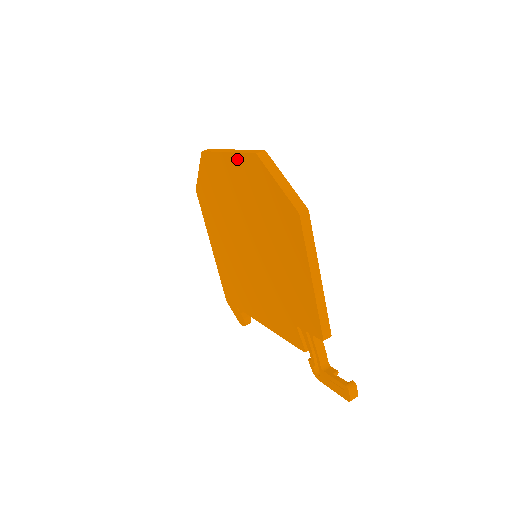
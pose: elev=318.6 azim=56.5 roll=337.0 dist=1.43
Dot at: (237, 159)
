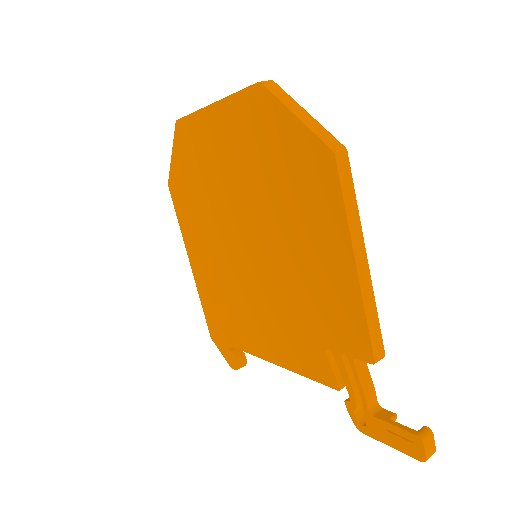
Dot at: (228, 106)
